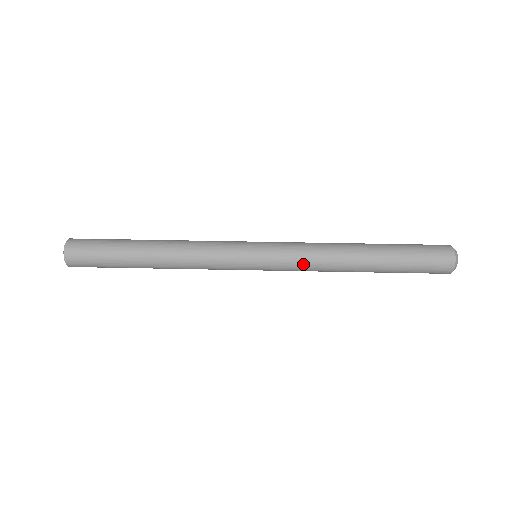
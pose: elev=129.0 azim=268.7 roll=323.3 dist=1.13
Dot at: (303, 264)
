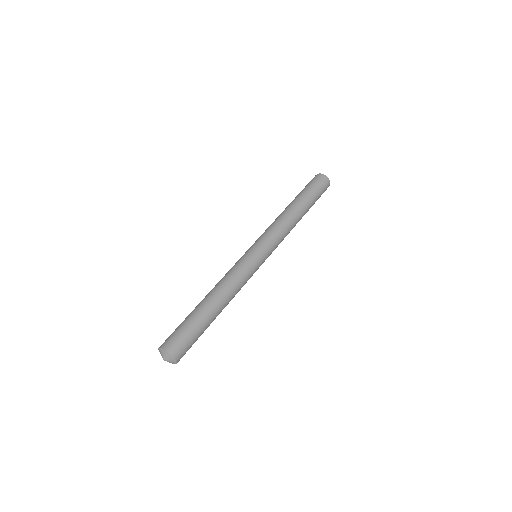
Dot at: occluded
